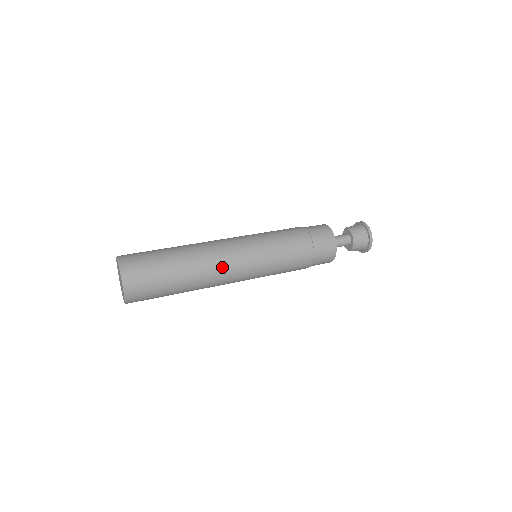
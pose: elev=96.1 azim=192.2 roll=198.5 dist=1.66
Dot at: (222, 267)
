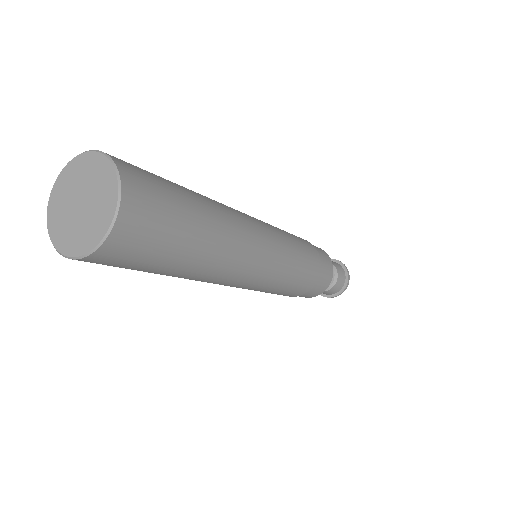
Dot at: (231, 277)
